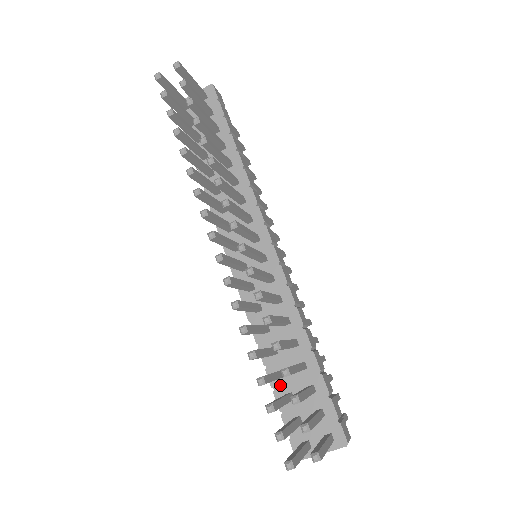
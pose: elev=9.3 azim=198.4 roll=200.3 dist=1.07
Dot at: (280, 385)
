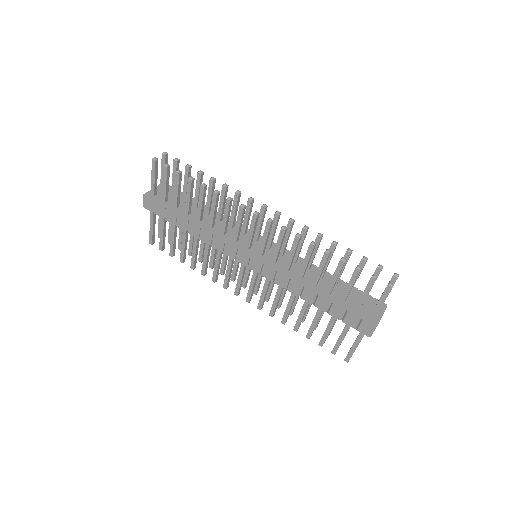
Dot at: (333, 298)
